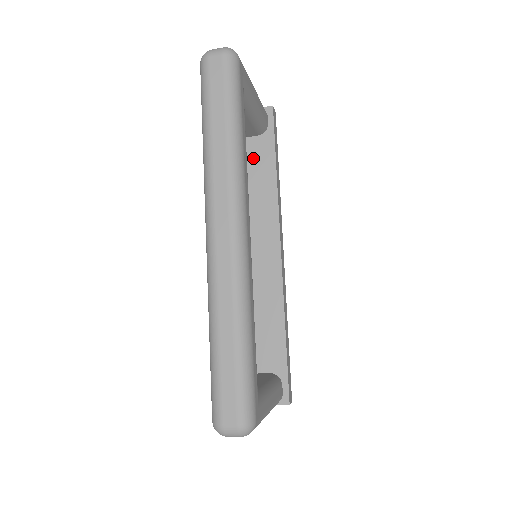
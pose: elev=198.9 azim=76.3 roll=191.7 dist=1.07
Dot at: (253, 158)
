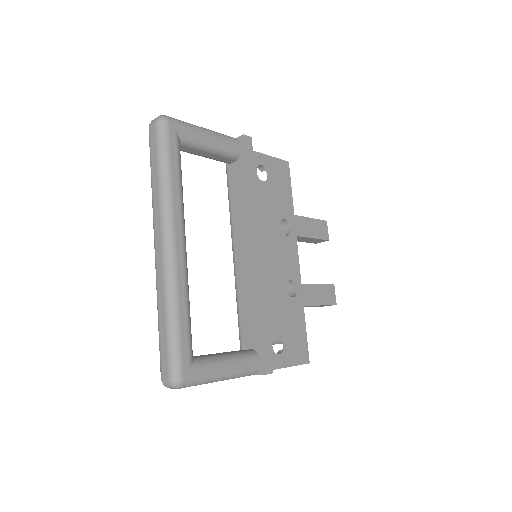
Dot at: (234, 180)
